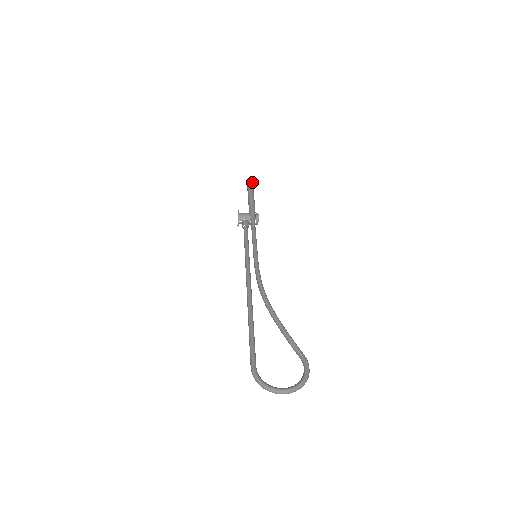
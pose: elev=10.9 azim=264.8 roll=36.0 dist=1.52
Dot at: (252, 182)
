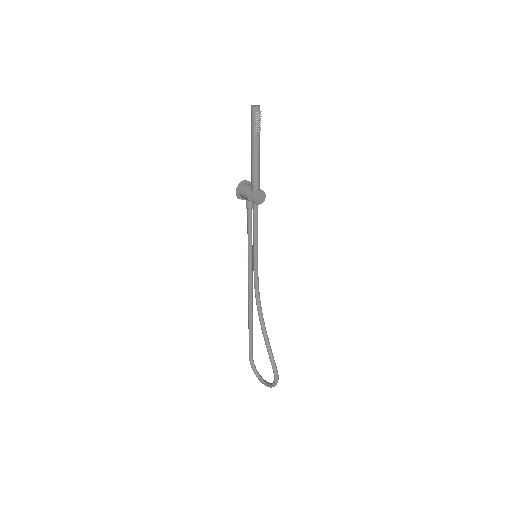
Dot at: (254, 116)
